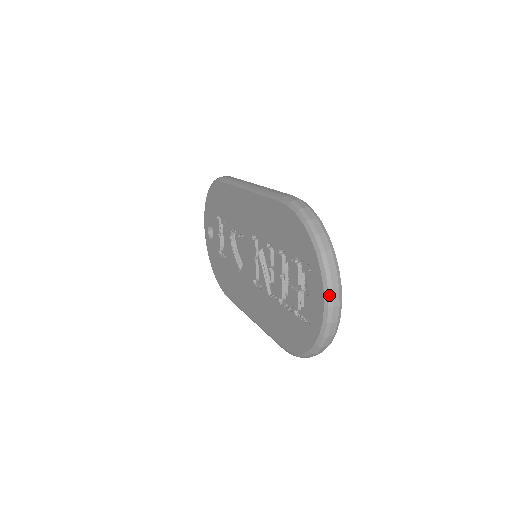
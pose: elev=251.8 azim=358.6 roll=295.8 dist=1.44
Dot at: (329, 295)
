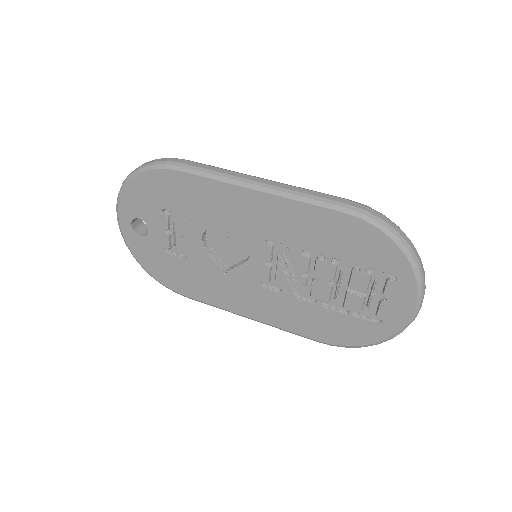
Dot at: (422, 300)
